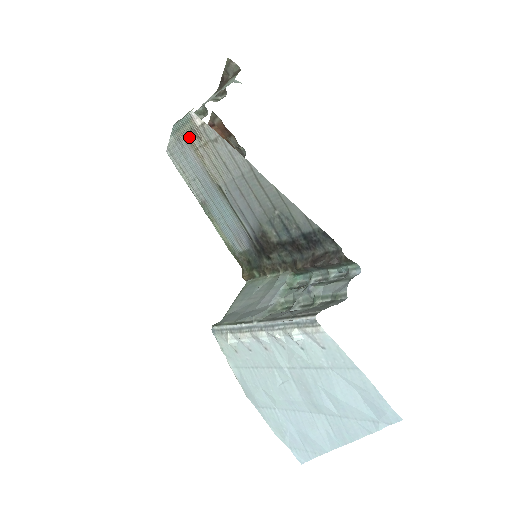
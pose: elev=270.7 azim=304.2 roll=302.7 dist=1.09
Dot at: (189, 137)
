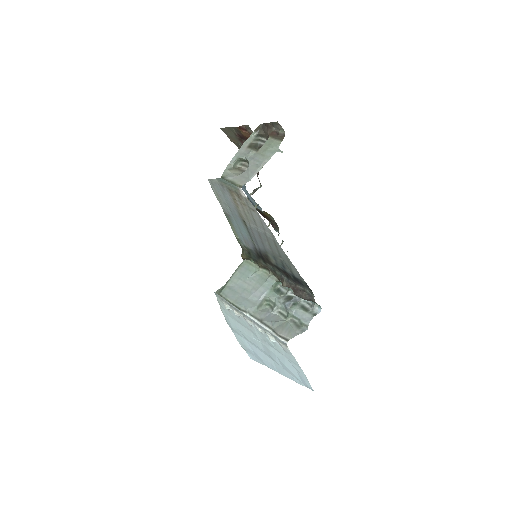
Dot at: (232, 192)
